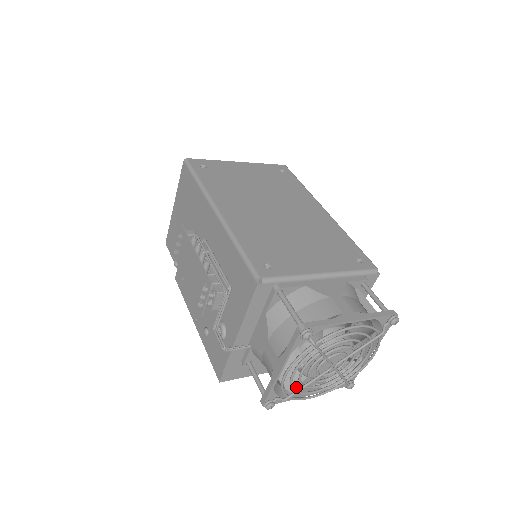
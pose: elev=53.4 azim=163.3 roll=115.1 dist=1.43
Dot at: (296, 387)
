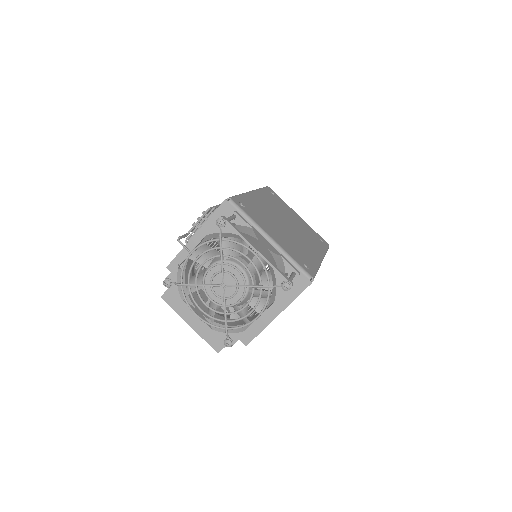
Dot at: occluded
